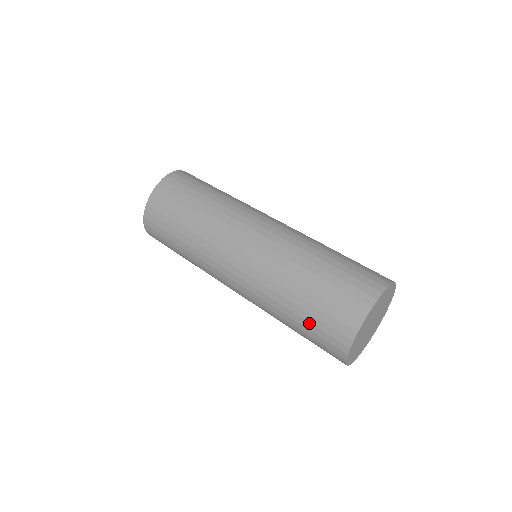
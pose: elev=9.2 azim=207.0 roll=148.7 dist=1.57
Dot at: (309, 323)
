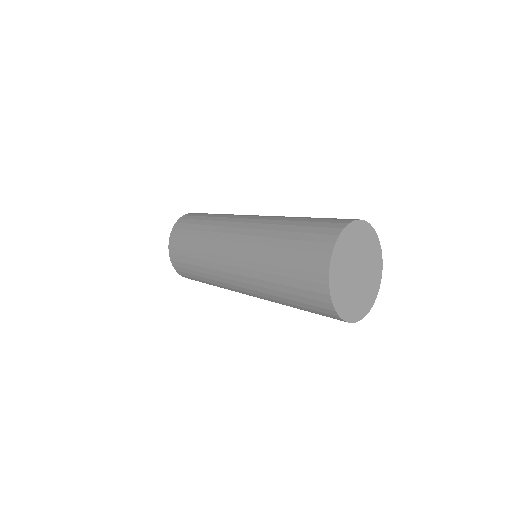
Dot at: (296, 296)
